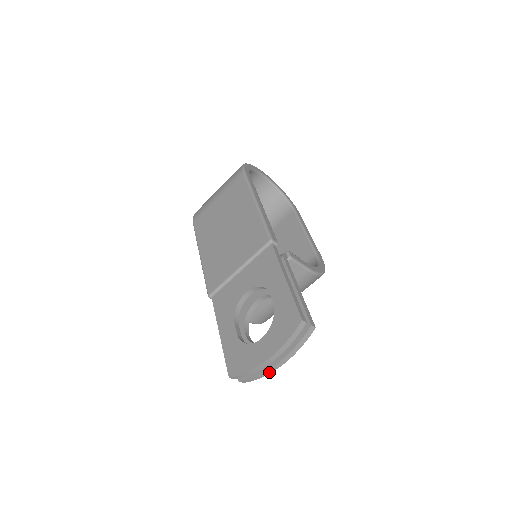
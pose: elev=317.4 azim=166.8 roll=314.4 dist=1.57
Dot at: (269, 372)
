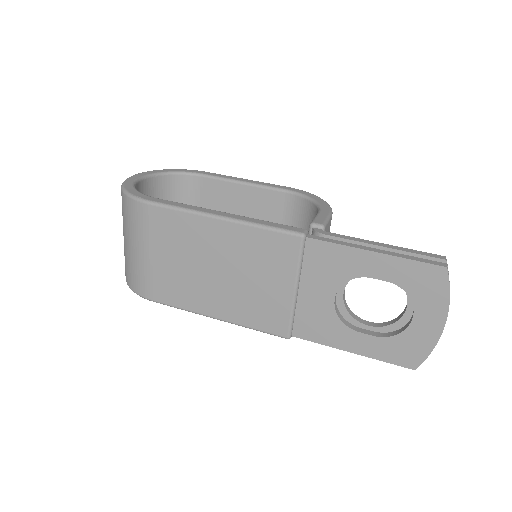
Dot at: occluded
